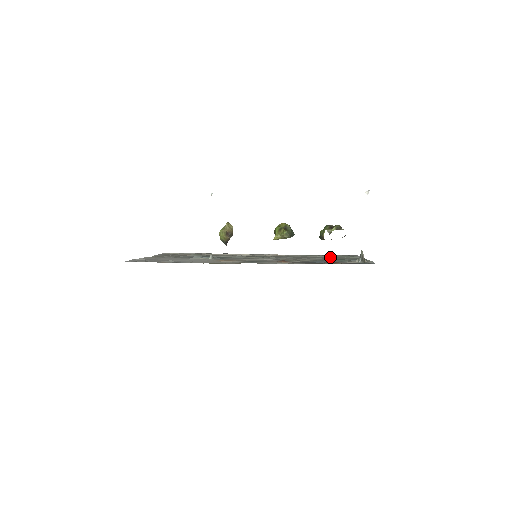
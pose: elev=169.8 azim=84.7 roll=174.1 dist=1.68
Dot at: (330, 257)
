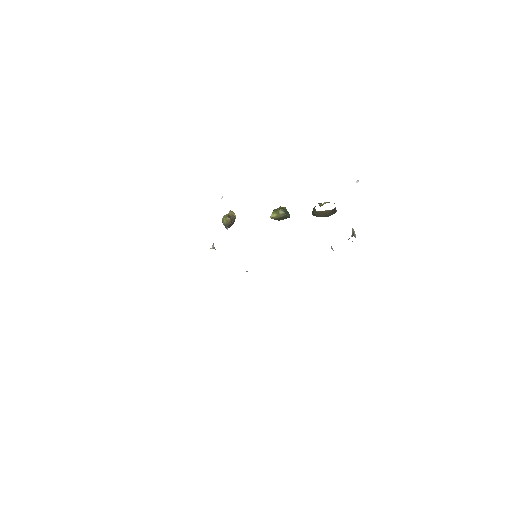
Dot at: occluded
